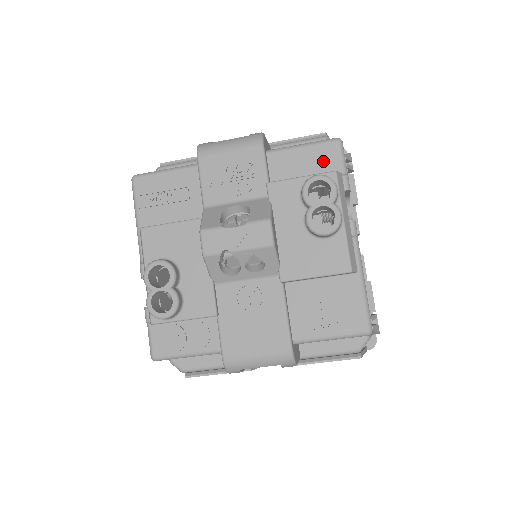
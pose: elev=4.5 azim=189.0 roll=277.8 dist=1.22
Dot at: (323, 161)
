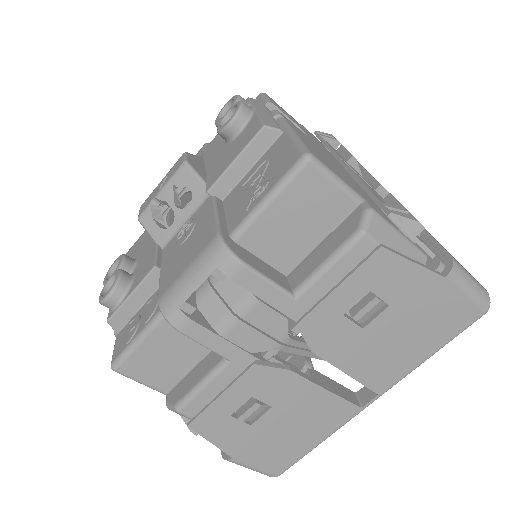
Dot at: occluded
